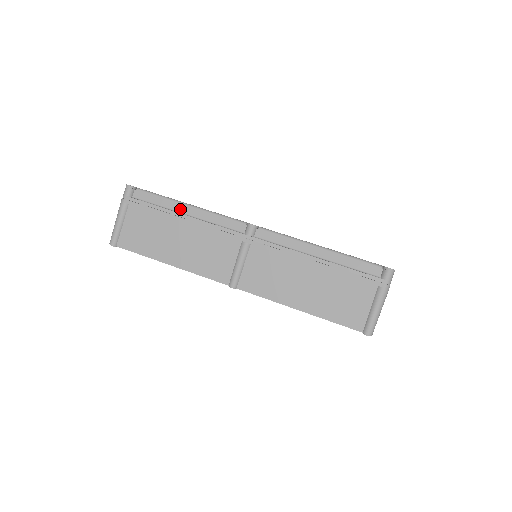
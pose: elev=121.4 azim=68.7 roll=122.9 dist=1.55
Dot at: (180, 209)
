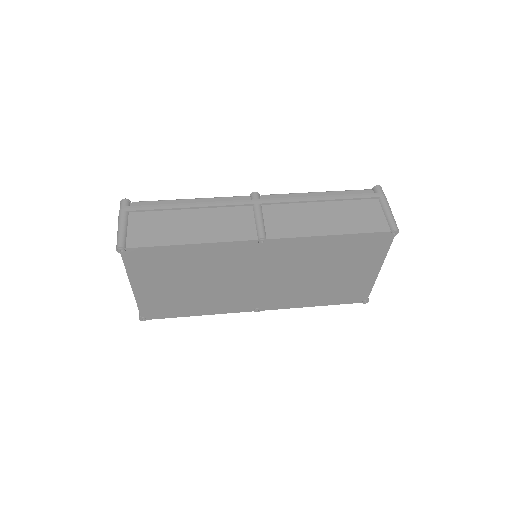
Dot at: (183, 203)
